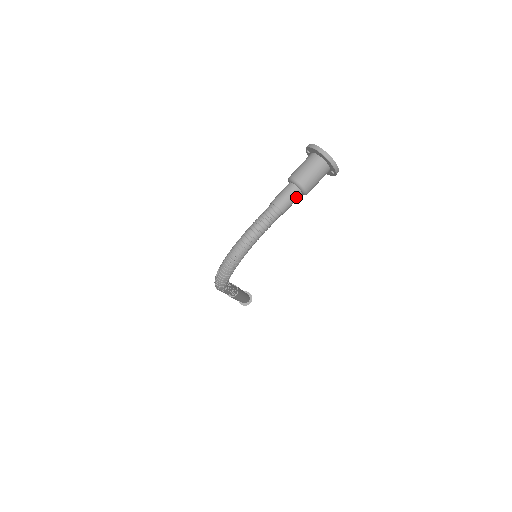
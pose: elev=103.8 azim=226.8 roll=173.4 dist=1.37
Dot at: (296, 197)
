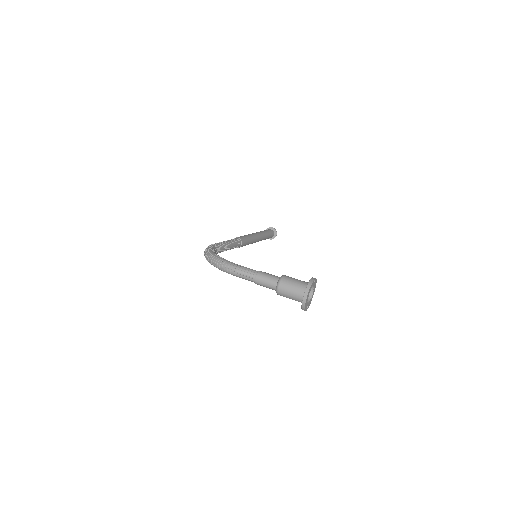
Dot at: (271, 288)
